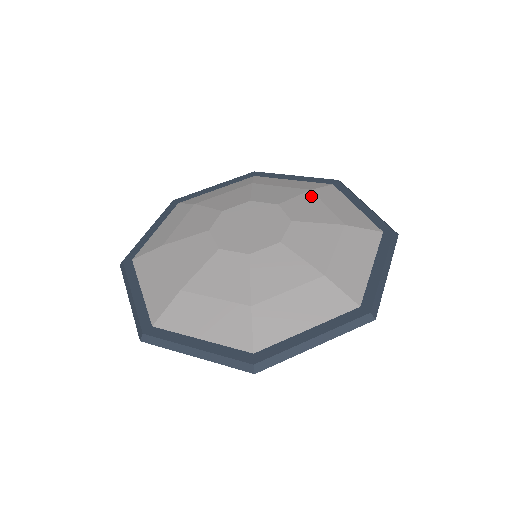
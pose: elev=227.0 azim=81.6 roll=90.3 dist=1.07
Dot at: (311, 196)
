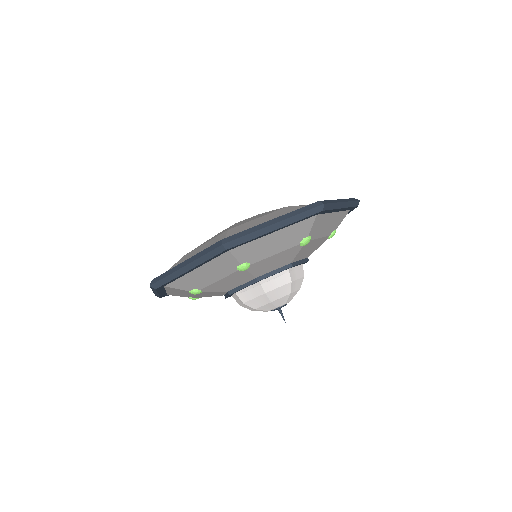
Dot at: occluded
